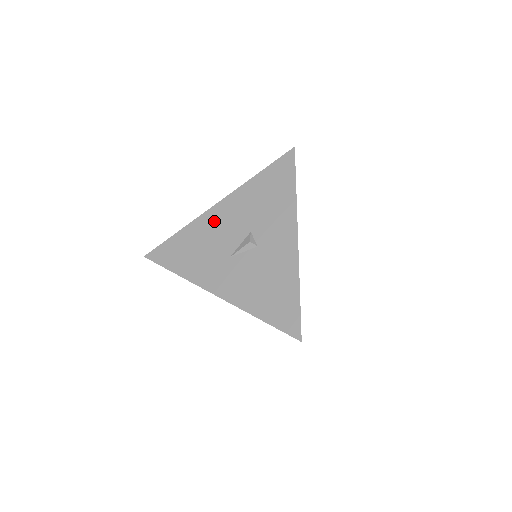
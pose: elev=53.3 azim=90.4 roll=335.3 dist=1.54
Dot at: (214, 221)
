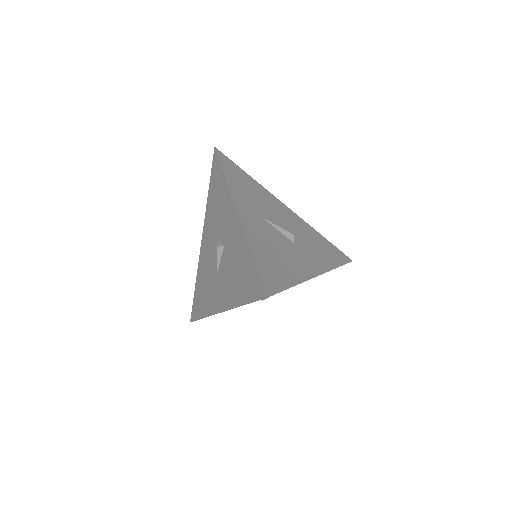
Dot at: (204, 254)
